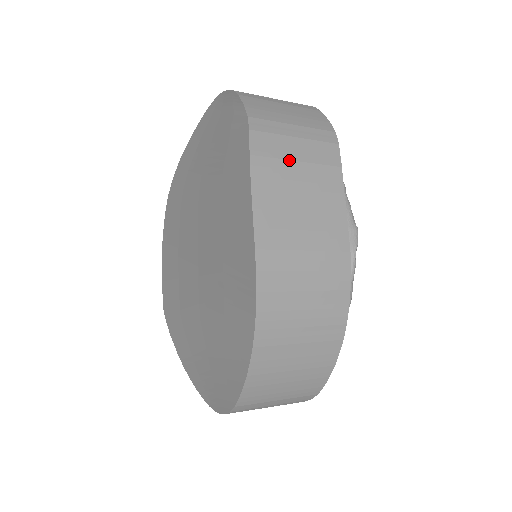
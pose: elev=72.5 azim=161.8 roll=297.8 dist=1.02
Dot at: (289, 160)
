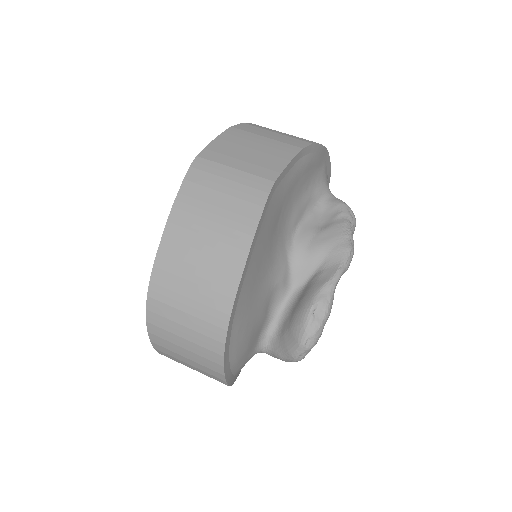
Dot at: (259, 135)
